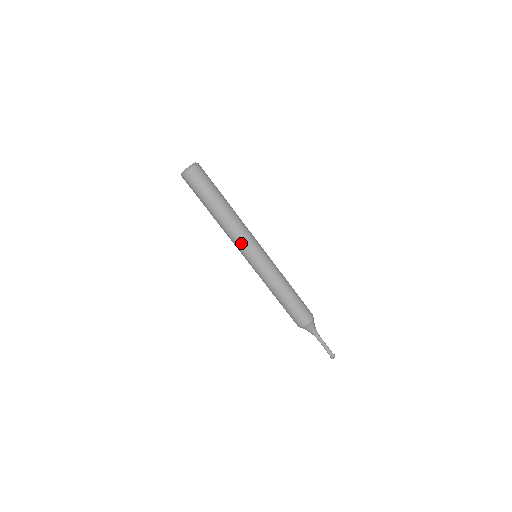
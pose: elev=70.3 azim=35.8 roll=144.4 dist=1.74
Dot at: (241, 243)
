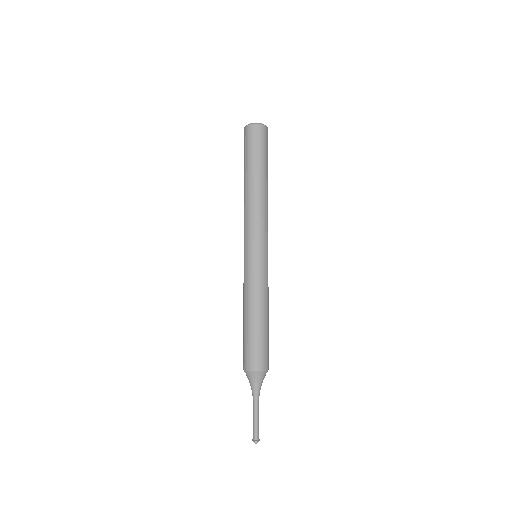
Dot at: (256, 227)
